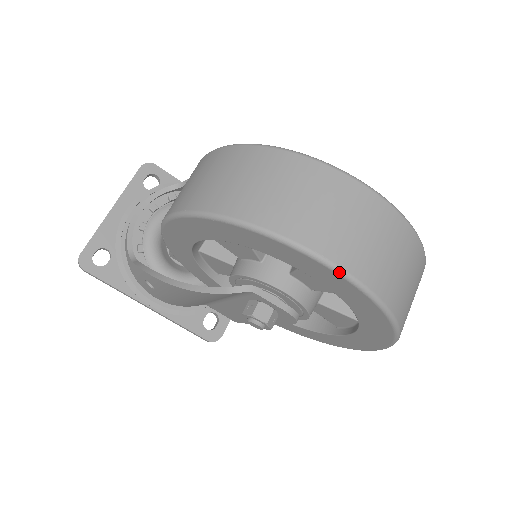
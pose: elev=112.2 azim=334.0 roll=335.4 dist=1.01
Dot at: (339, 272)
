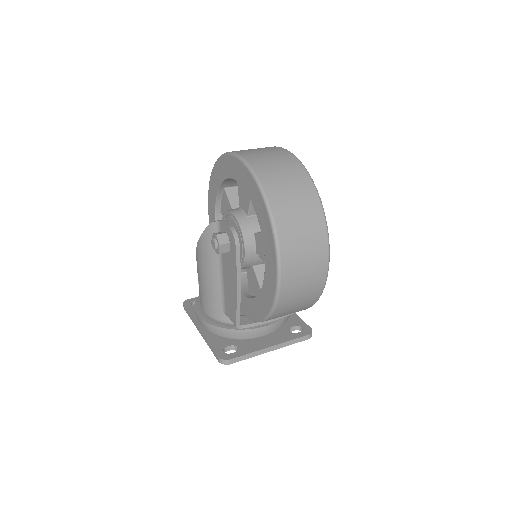
Dot at: (234, 154)
